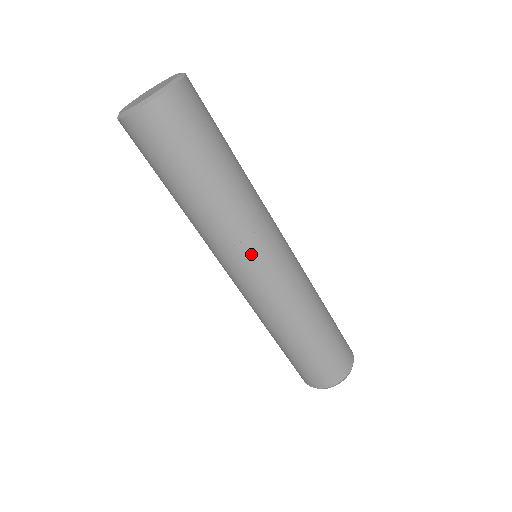
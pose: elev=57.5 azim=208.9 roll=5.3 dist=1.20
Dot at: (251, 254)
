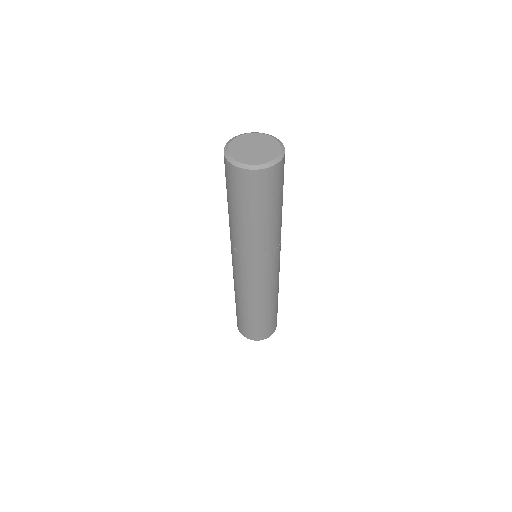
Dot at: (249, 264)
